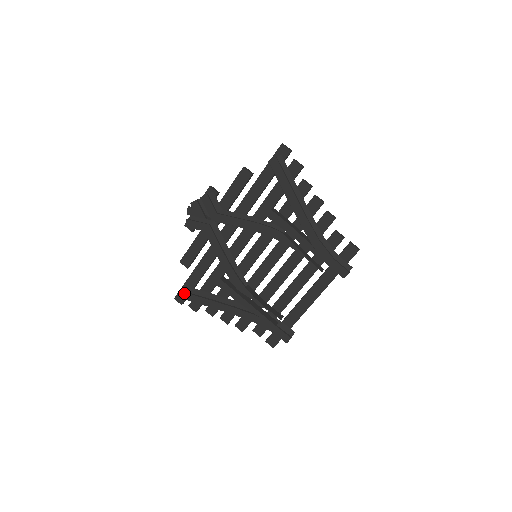
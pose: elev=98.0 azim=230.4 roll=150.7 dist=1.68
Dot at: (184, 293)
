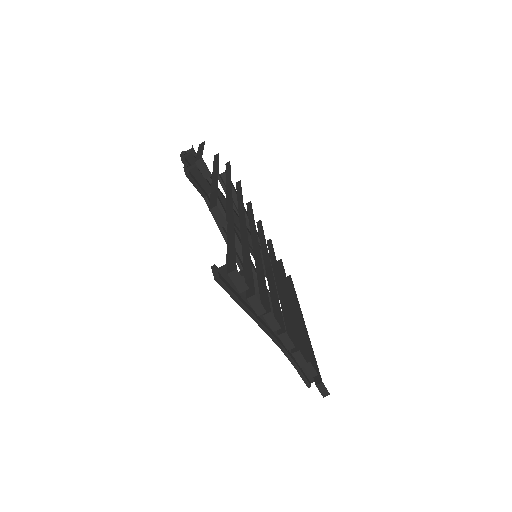
Dot at: (220, 183)
